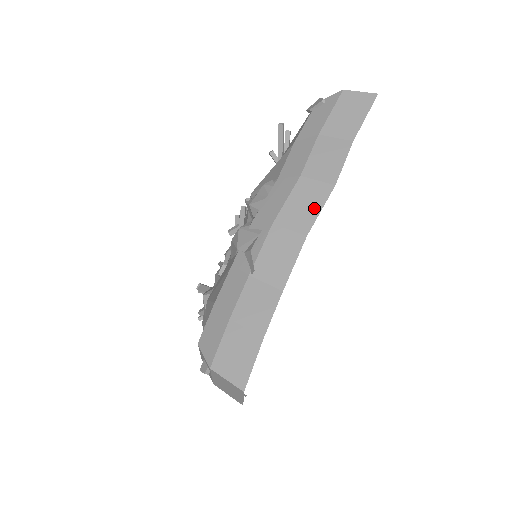
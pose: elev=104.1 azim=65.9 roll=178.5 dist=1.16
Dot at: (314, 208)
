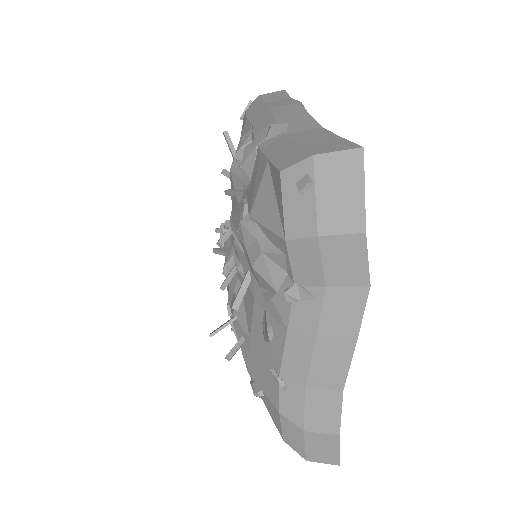
Dot at: (298, 109)
